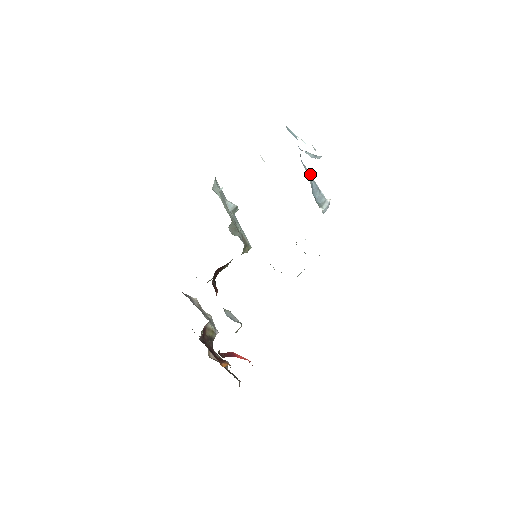
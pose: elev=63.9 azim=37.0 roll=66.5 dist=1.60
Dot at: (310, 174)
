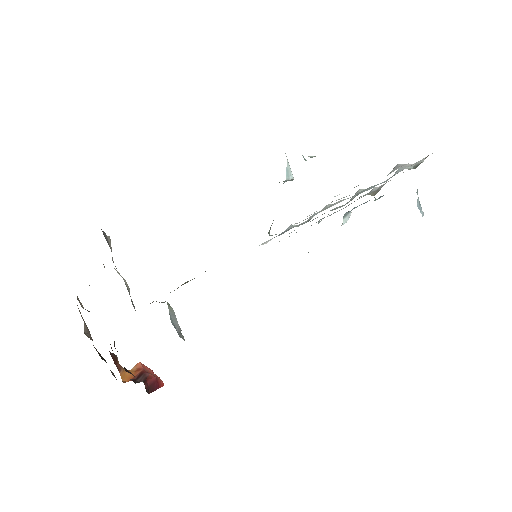
Dot at: occluded
